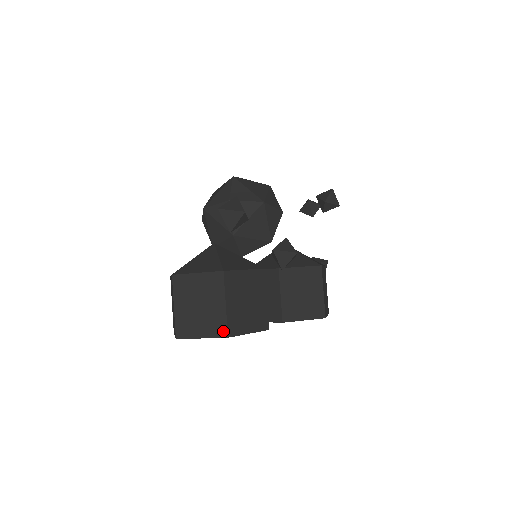
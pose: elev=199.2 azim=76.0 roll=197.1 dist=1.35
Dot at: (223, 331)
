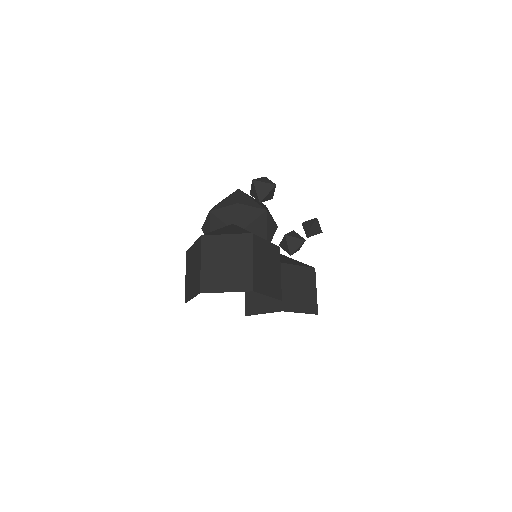
Dot at: (249, 285)
